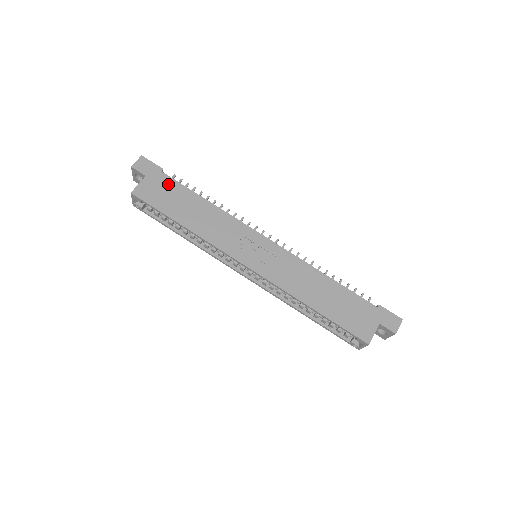
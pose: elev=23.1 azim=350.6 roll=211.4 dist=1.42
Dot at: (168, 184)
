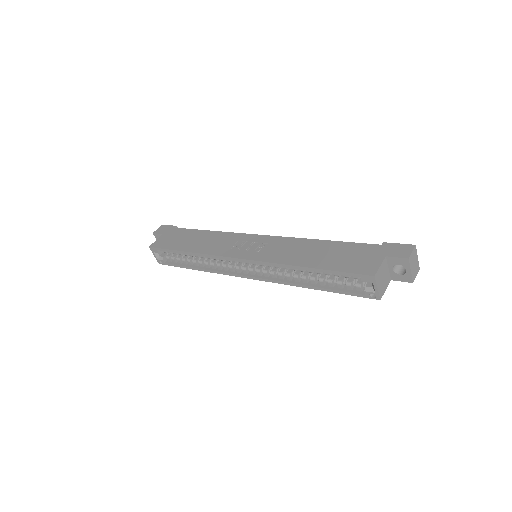
Dot at: (179, 232)
